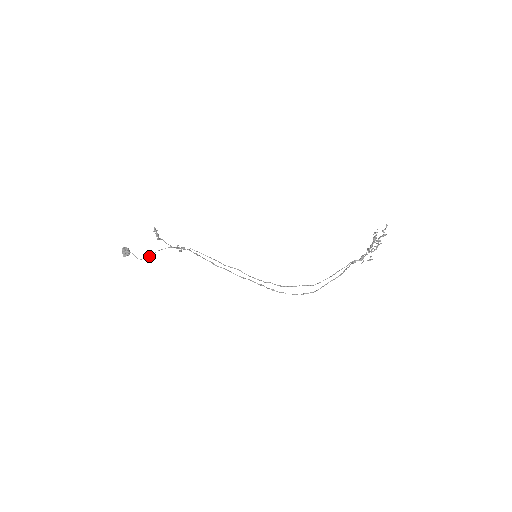
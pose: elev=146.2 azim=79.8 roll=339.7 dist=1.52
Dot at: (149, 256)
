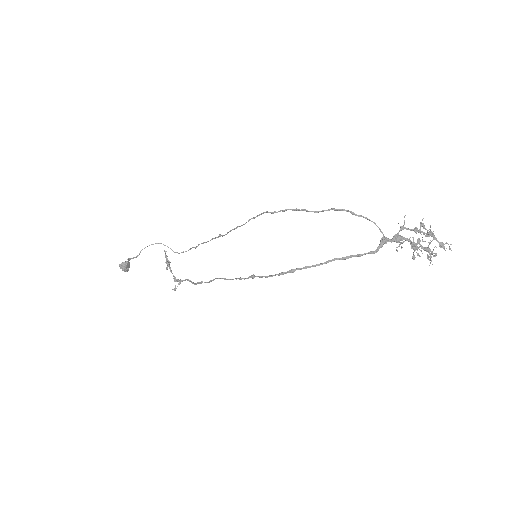
Dot at: occluded
